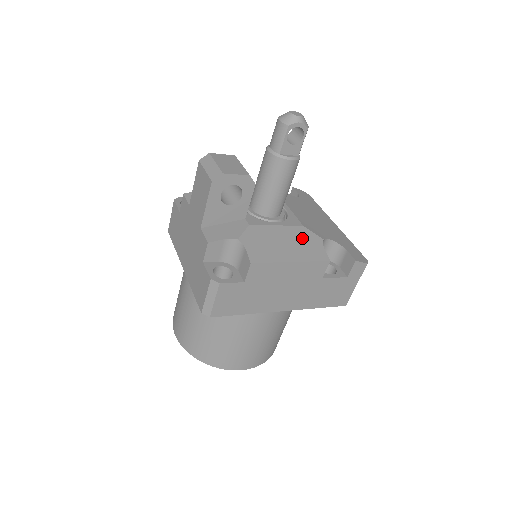
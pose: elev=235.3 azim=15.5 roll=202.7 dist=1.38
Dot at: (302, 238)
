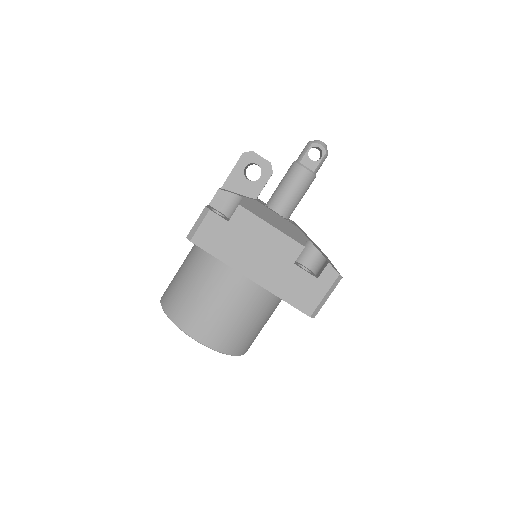
Dot at: (292, 228)
